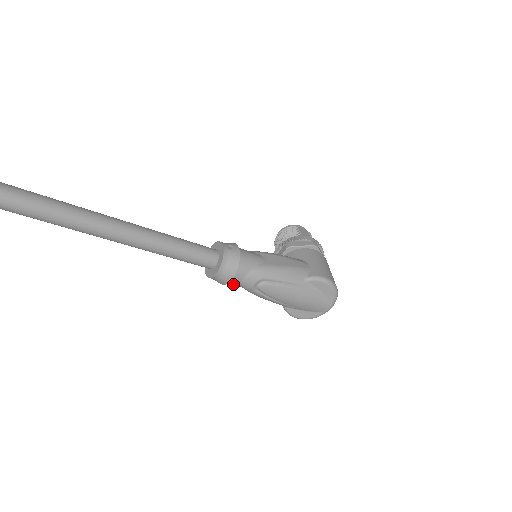
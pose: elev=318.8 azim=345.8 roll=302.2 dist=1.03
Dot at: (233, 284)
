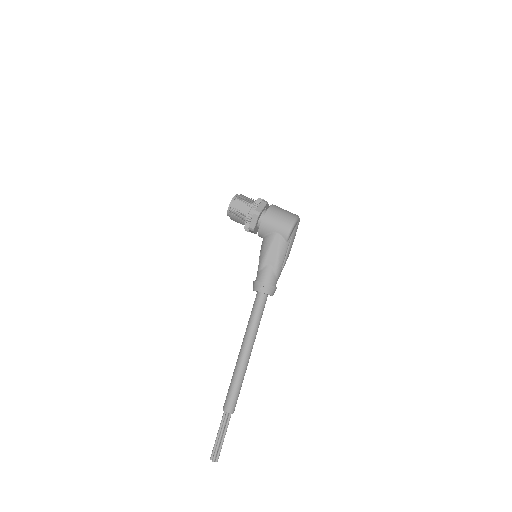
Dot at: occluded
